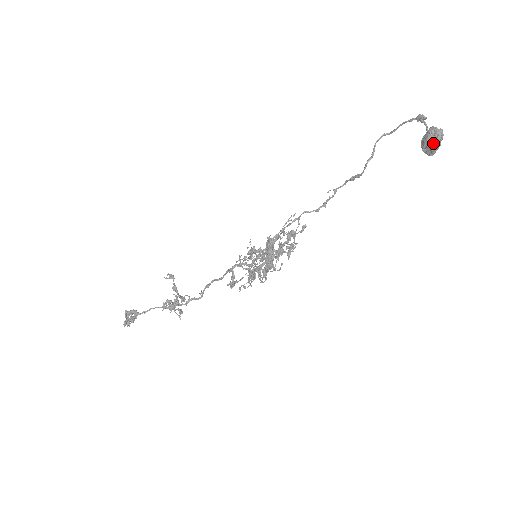
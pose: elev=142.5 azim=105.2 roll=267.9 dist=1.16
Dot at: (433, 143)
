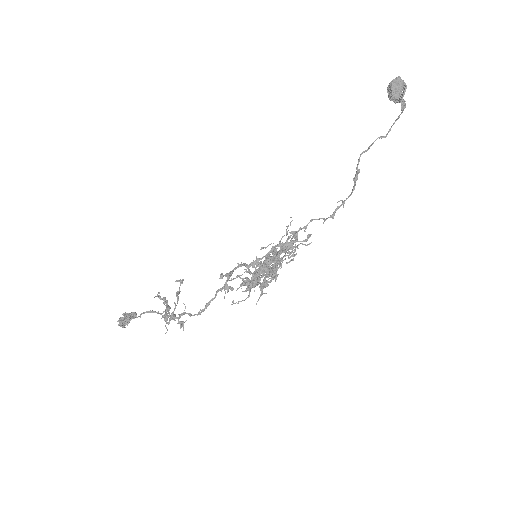
Dot at: (391, 81)
